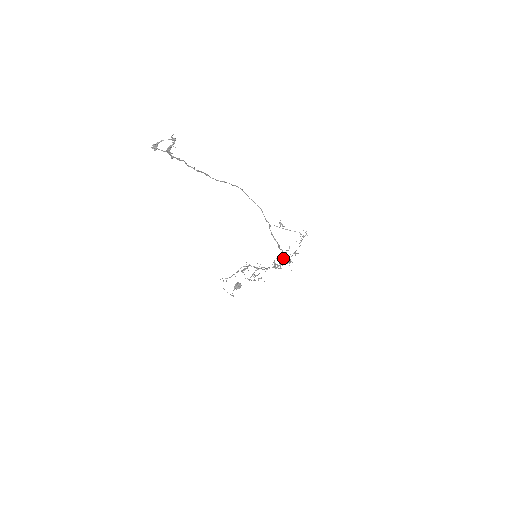
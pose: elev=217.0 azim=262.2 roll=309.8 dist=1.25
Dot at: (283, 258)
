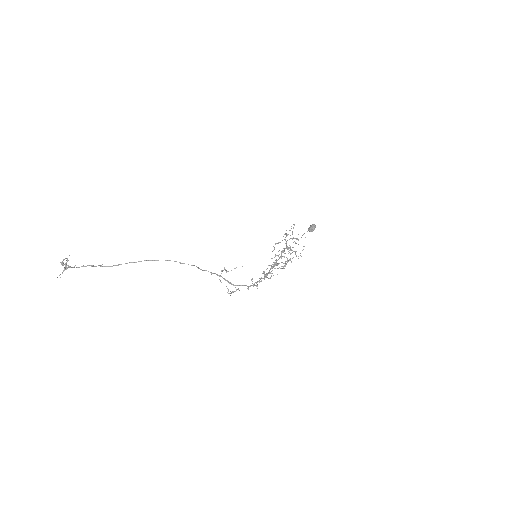
Dot at: (276, 265)
